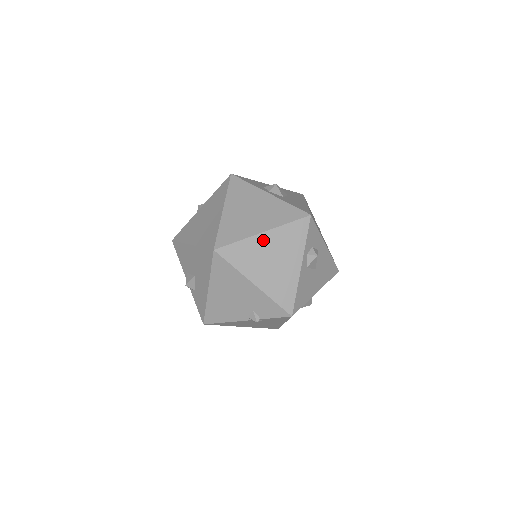
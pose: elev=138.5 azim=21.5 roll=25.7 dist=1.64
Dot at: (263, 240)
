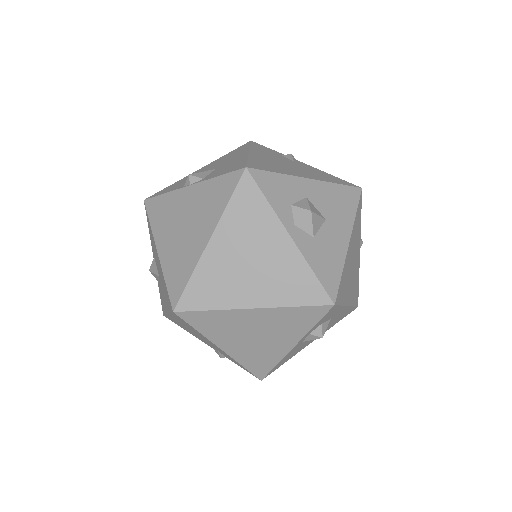
Dot at: (250, 316)
